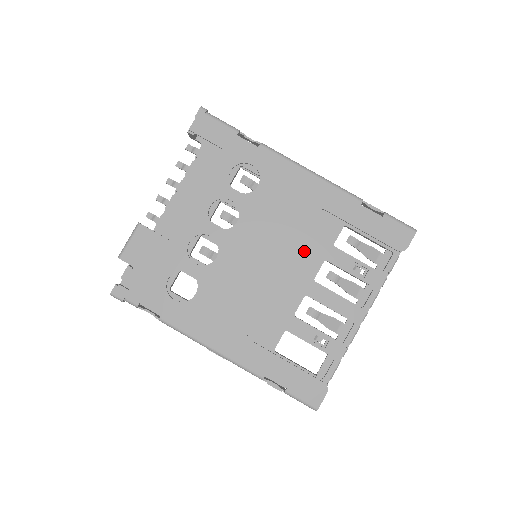
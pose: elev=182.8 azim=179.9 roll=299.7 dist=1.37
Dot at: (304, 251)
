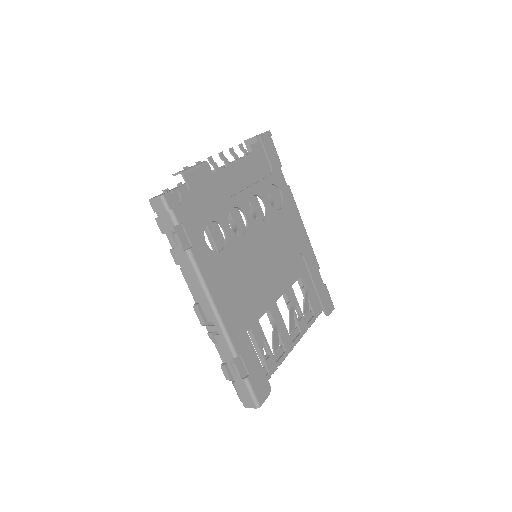
Dot at: (278, 276)
